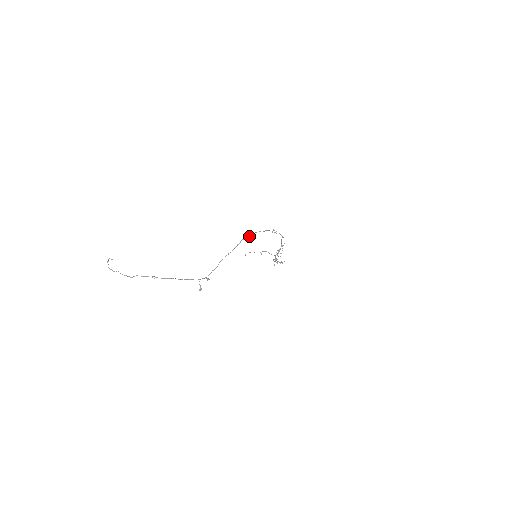
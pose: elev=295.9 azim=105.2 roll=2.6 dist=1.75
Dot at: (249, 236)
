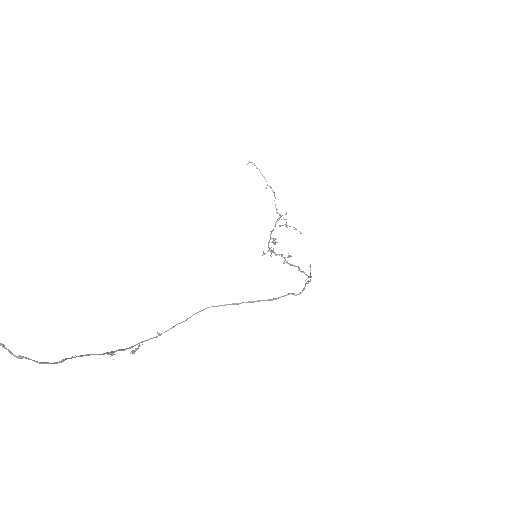
Dot at: (275, 299)
